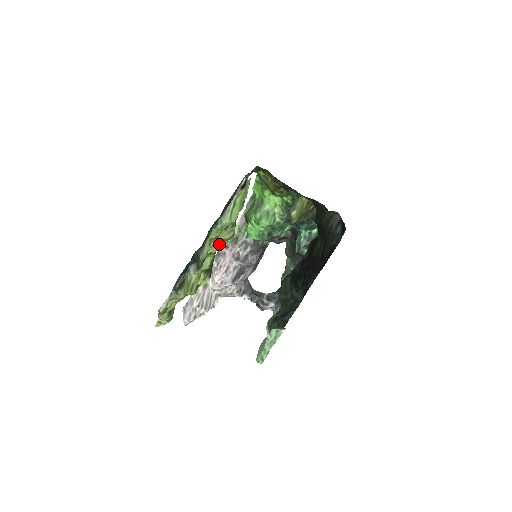
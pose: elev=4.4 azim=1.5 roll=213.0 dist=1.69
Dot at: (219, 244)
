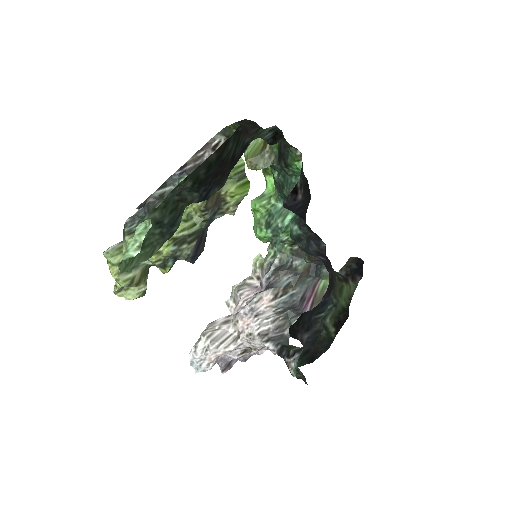
Dot at: (199, 220)
